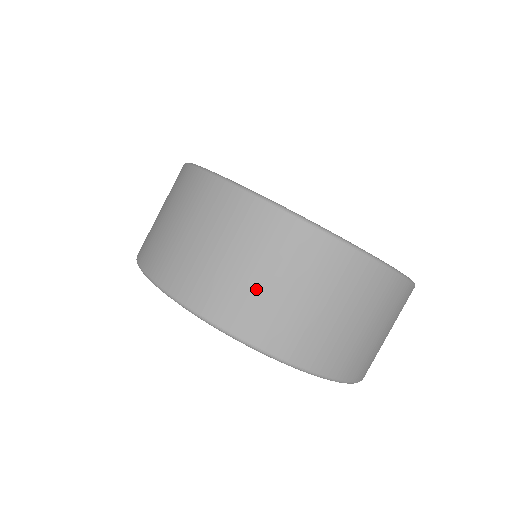
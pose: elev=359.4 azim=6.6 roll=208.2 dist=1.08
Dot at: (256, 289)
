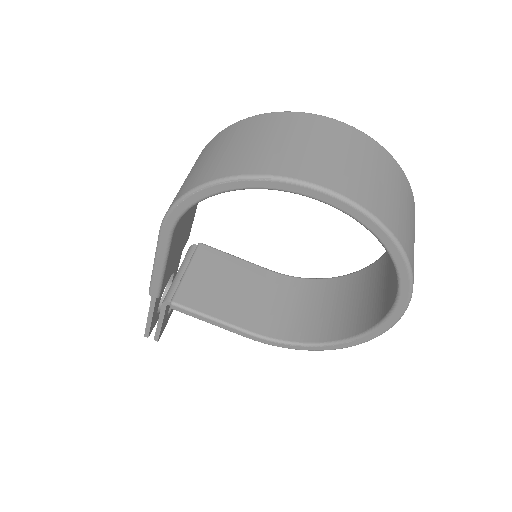
Dot at: (338, 161)
